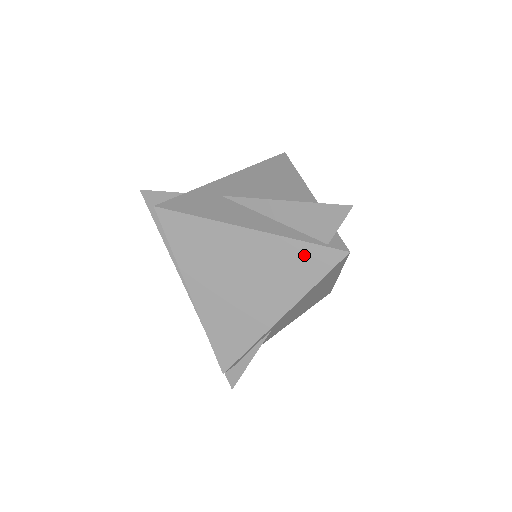
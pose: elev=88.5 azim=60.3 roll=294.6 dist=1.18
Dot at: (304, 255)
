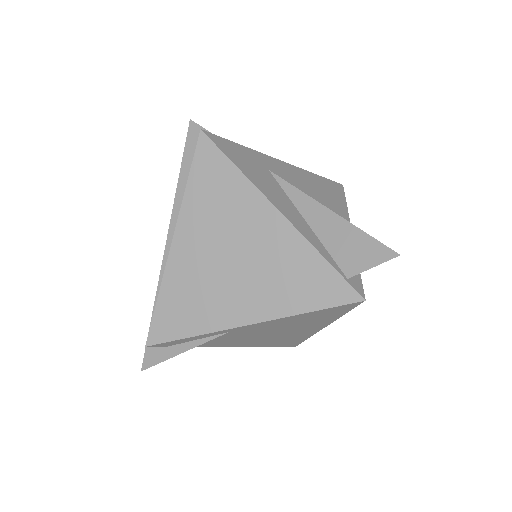
Dot at: (317, 274)
